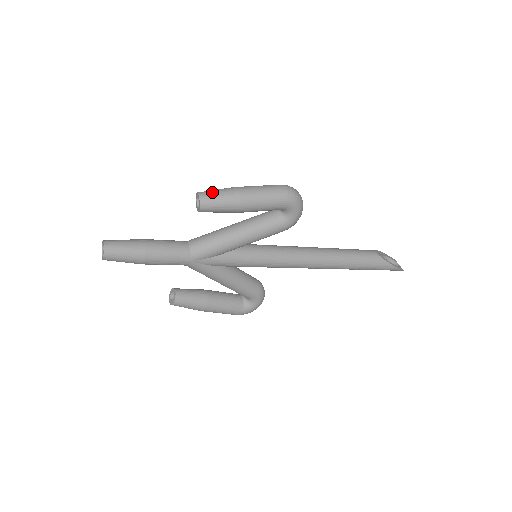
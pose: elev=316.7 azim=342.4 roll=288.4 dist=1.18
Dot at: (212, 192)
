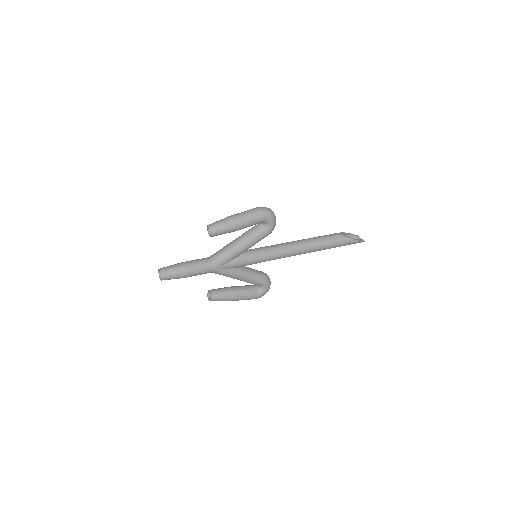
Dot at: (216, 223)
